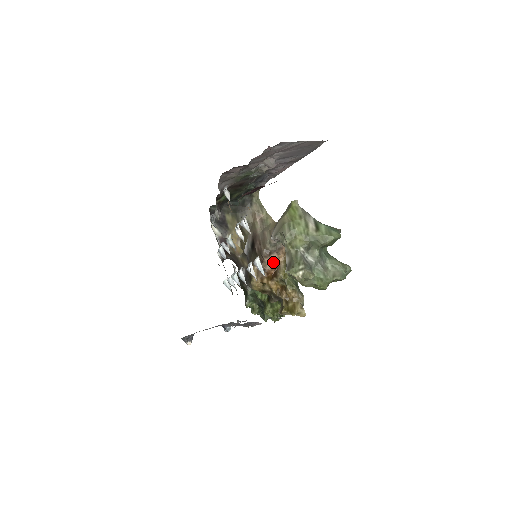
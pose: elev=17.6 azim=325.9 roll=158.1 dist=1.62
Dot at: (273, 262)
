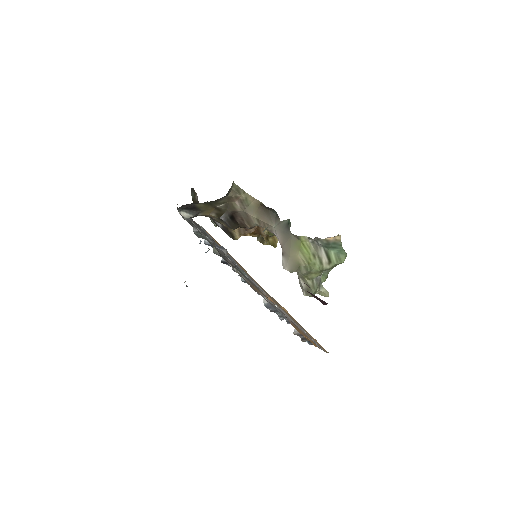
Dot at: occluded
